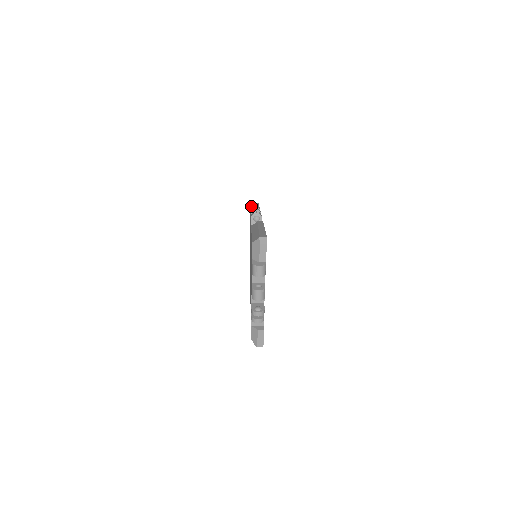
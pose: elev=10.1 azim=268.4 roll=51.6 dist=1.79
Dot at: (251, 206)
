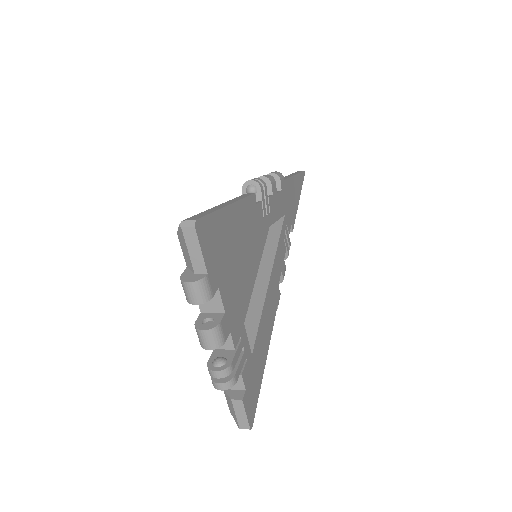
Dot at: occluded
